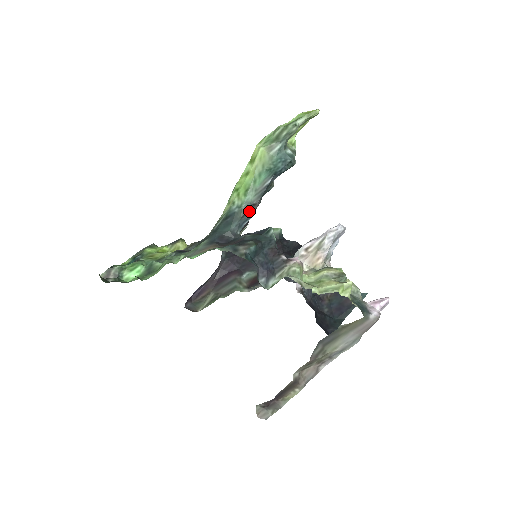
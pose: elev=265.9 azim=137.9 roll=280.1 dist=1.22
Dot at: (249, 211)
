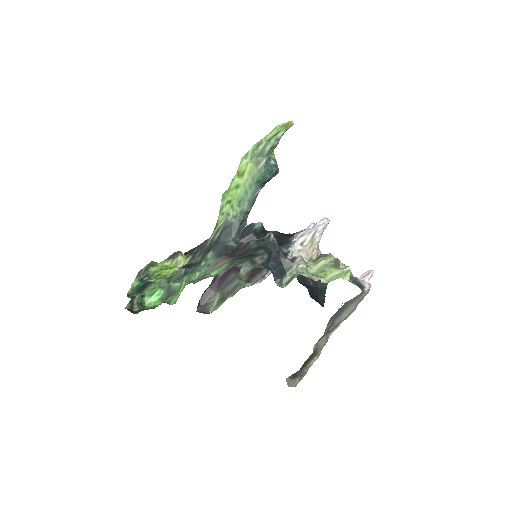
Dot at: (244, 219)
